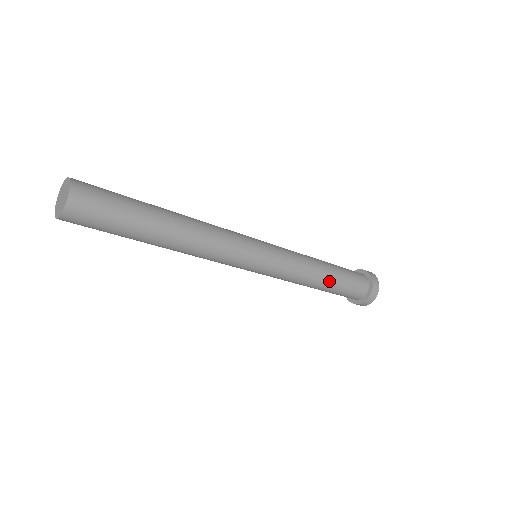
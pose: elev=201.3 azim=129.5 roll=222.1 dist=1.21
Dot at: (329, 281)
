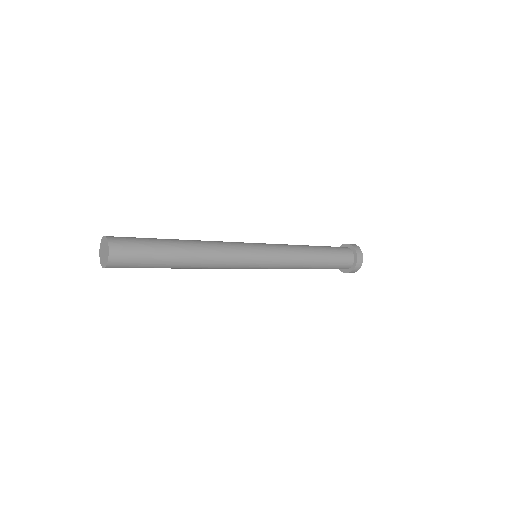
Dot at: (318, 265)
